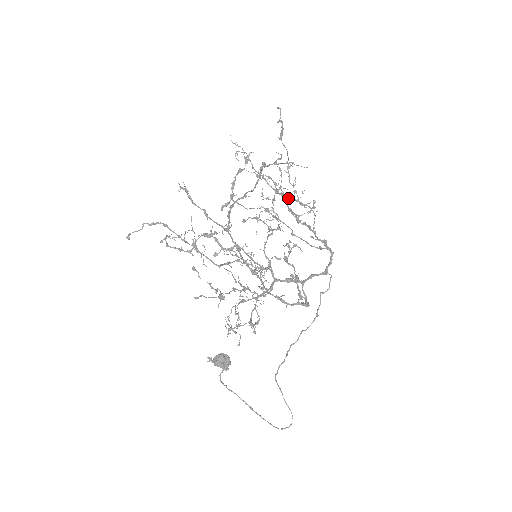
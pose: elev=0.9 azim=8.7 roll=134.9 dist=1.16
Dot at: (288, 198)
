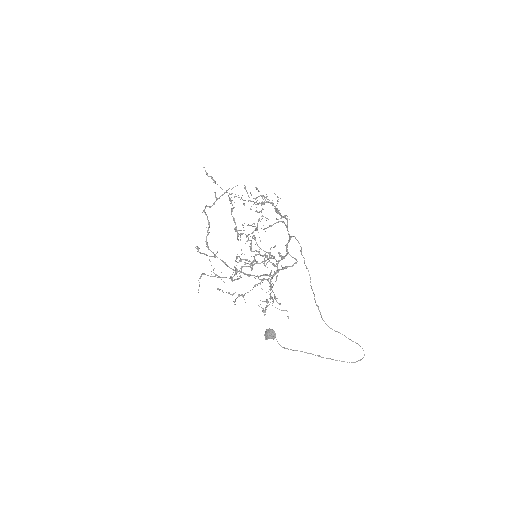
Dot at: occluded
